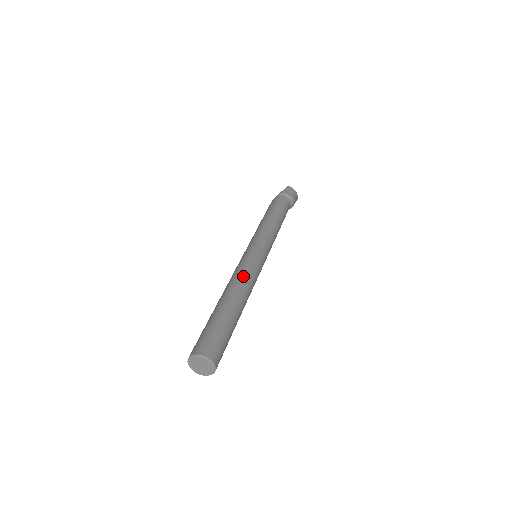
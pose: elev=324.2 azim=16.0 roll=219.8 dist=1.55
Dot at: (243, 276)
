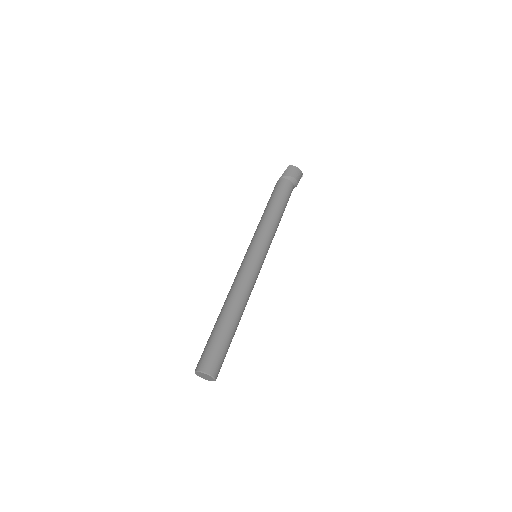
Dot at: (238, 286)
